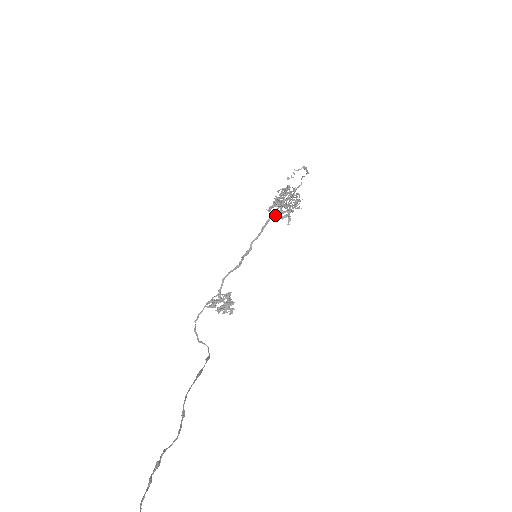
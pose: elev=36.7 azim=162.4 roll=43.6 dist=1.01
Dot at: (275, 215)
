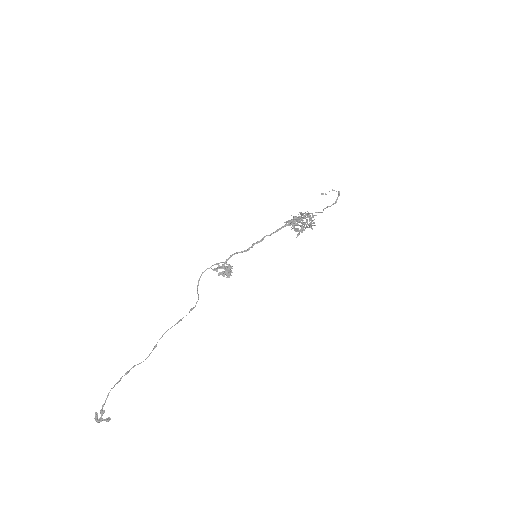
Dot at: occluded
